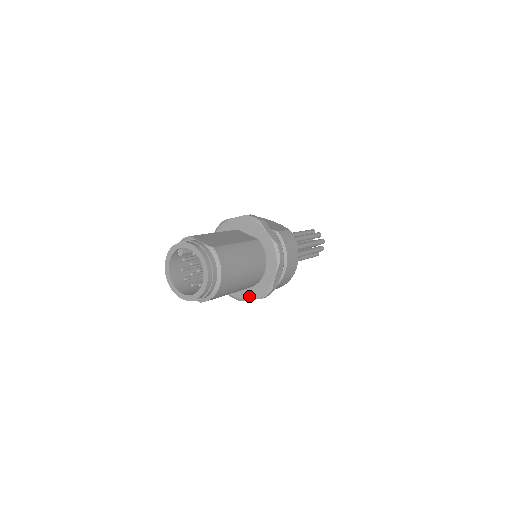
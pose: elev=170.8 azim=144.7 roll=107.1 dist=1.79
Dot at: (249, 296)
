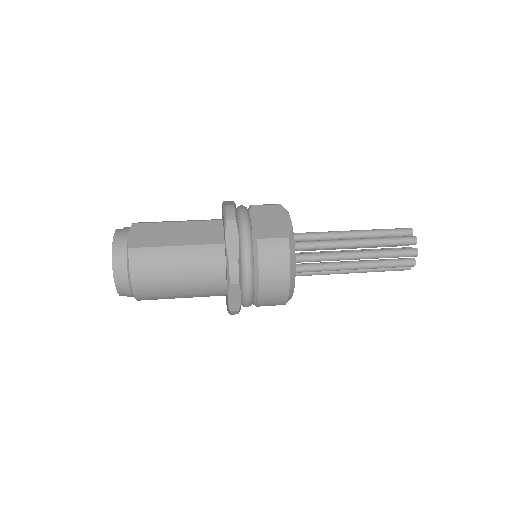
Dot at: (226, 303)
